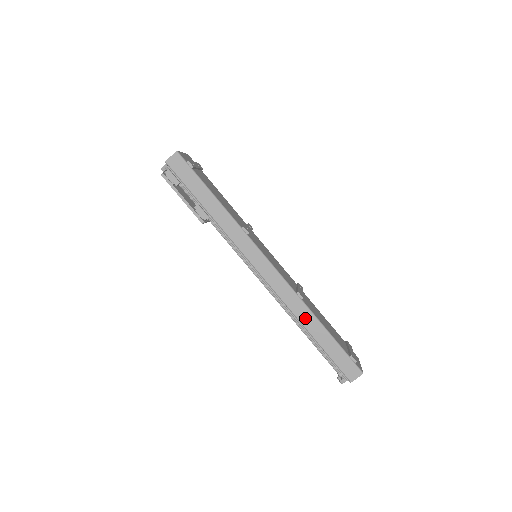
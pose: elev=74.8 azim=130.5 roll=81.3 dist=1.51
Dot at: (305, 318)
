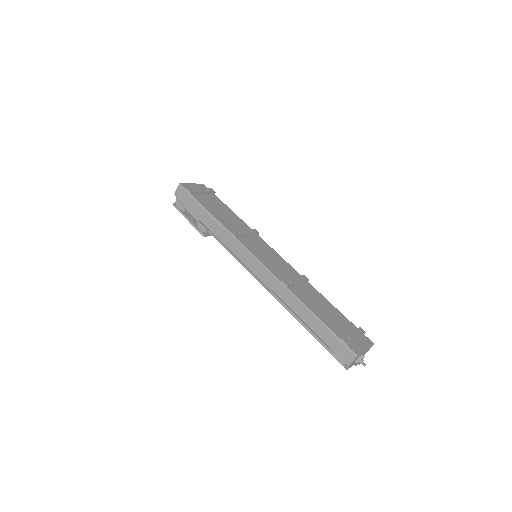
Dot at: (294, 305)
